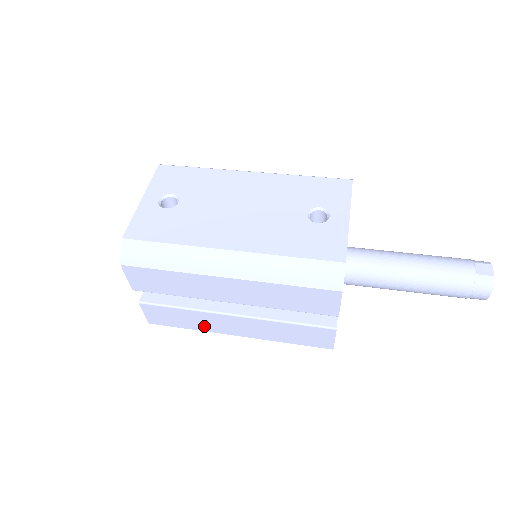
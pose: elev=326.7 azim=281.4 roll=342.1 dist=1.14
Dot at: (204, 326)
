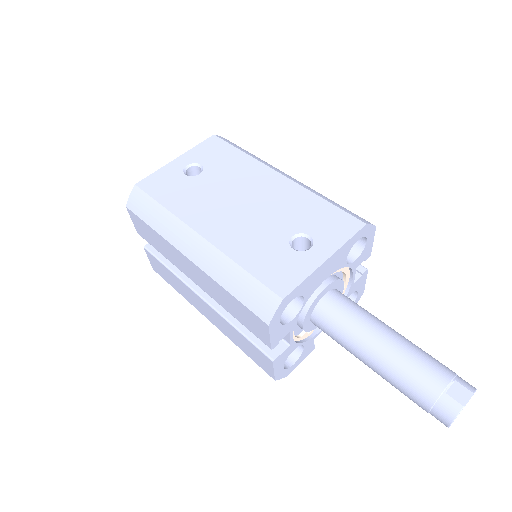
Dot at: (185, 295)
